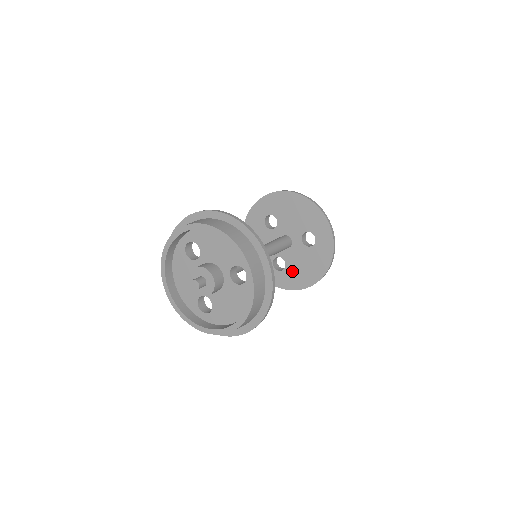
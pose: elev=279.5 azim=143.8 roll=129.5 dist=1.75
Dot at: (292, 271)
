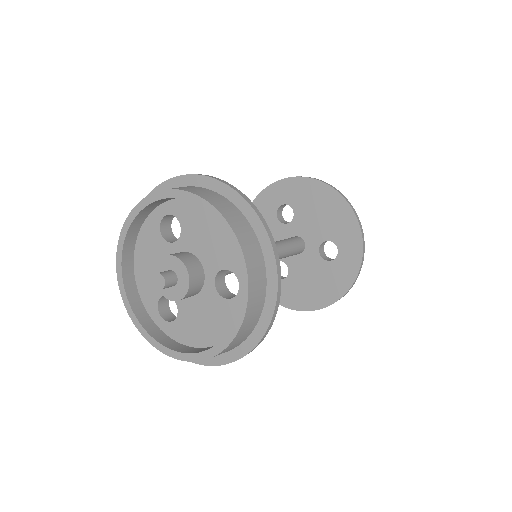
Dot at: (294, 284)
